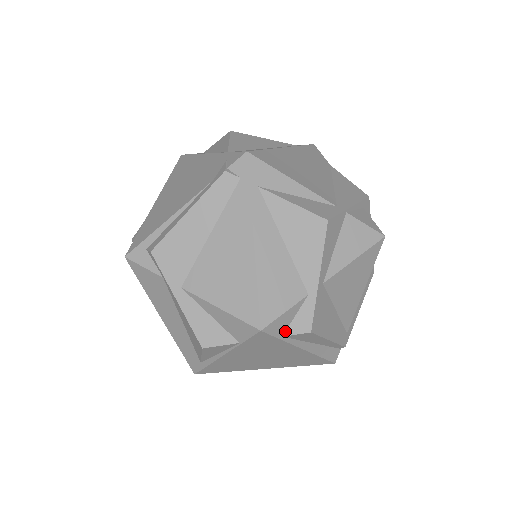
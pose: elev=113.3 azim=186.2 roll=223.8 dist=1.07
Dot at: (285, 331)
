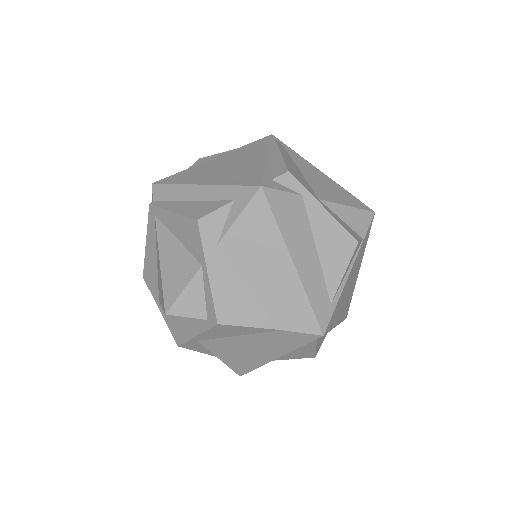
Dot at: occluded
